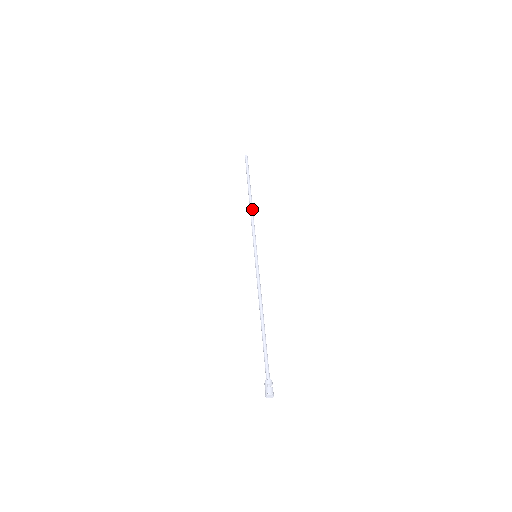
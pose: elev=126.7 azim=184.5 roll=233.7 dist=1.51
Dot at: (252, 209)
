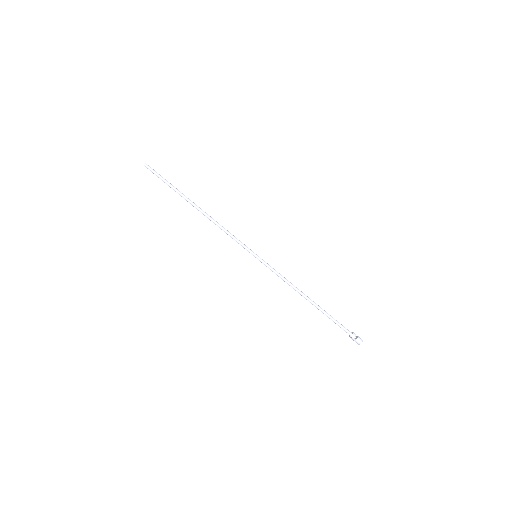
Dot at: (210, 217)
